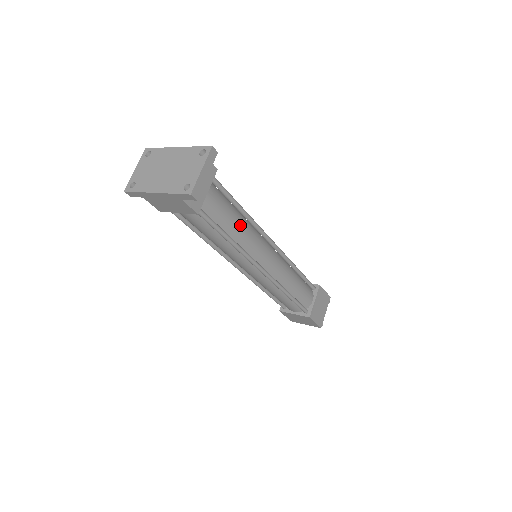
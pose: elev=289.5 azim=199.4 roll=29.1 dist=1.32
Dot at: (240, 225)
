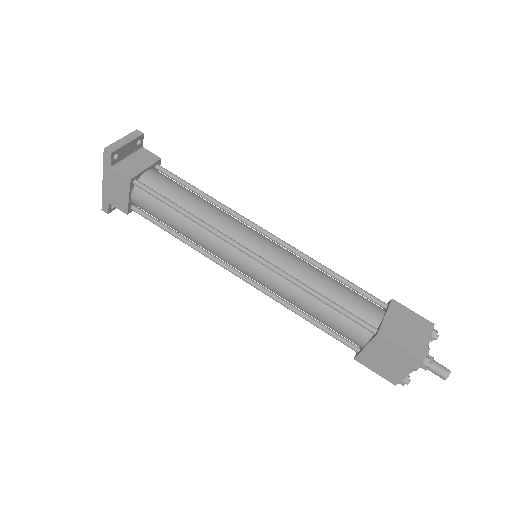
Dot at: (200, 203)
